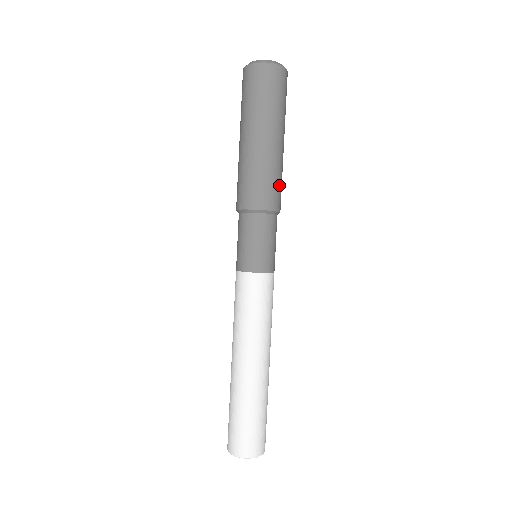
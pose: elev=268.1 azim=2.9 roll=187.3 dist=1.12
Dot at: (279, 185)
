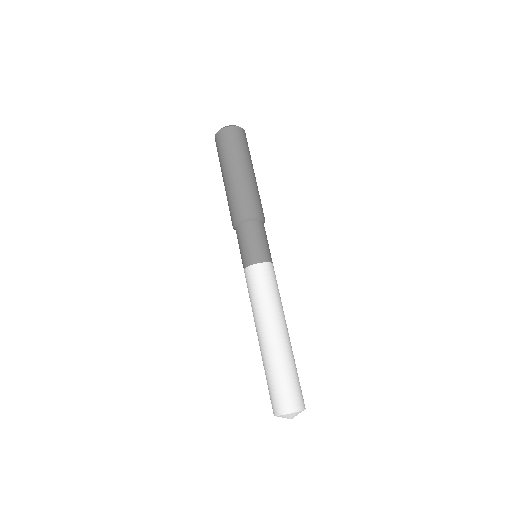
Dot at: (257, 200)
